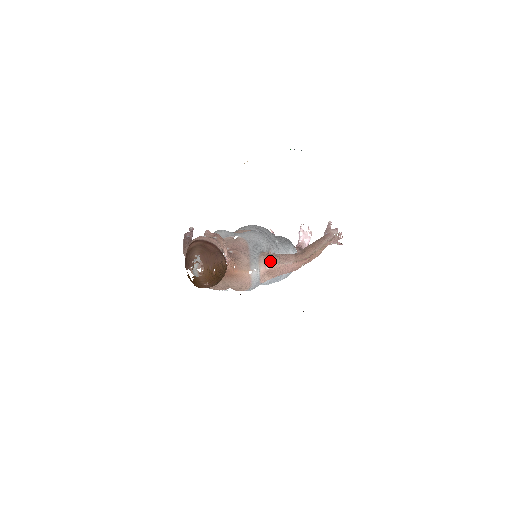
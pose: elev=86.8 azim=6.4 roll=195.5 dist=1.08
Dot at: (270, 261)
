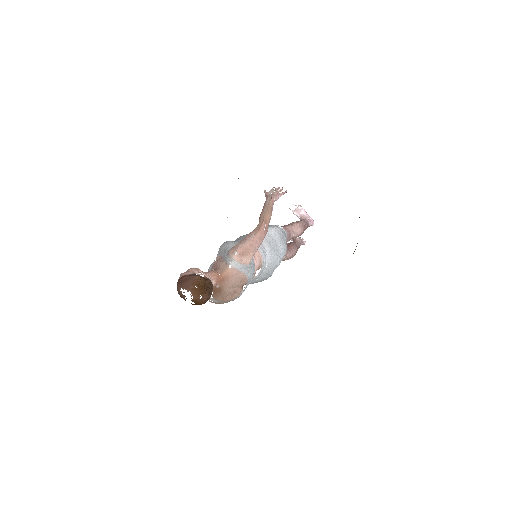
Dot at: (235, 249)
